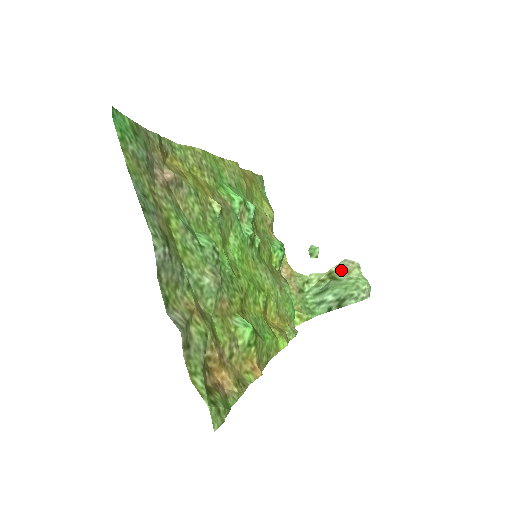
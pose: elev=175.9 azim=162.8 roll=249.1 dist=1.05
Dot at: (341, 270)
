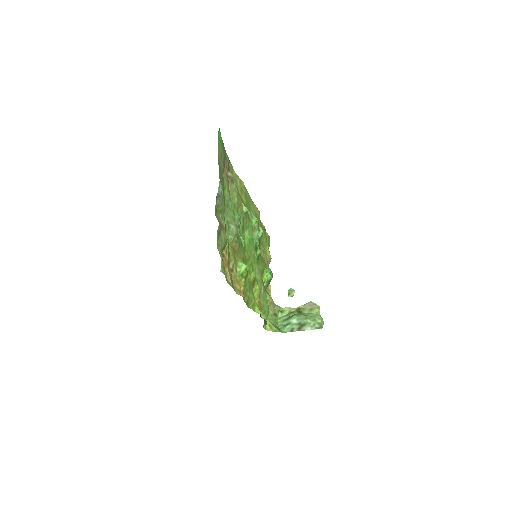
Dot at: (306, 308)
